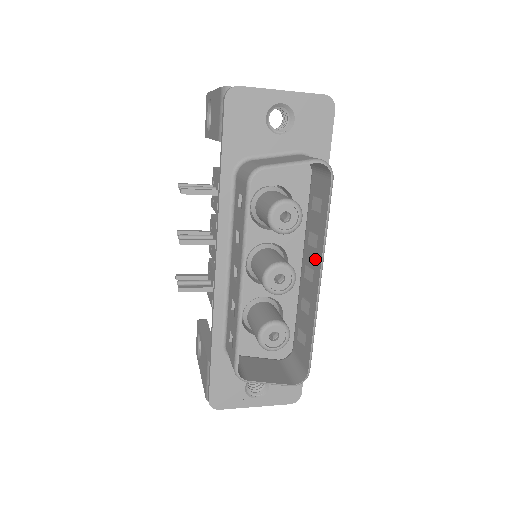
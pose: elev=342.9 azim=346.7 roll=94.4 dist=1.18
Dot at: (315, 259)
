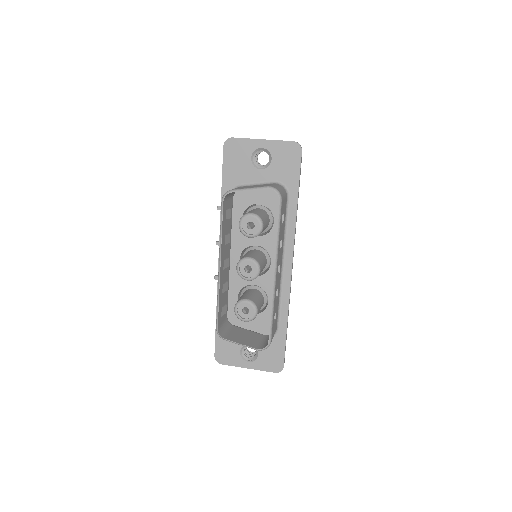
Dot at: occluded
